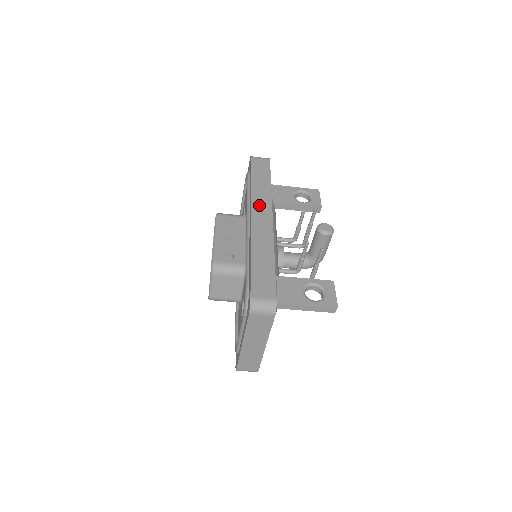
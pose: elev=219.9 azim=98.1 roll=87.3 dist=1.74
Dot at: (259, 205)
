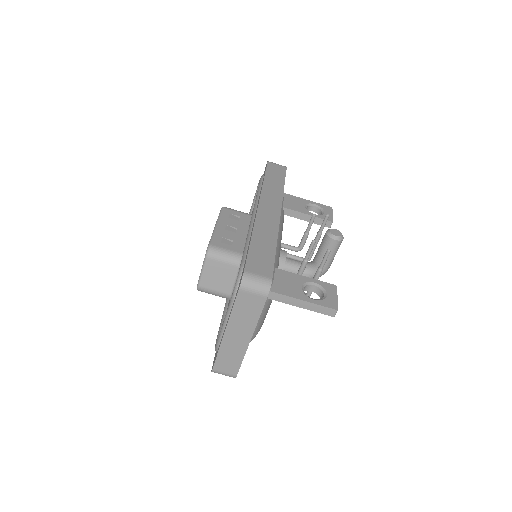
Dot at: (269, 198)
